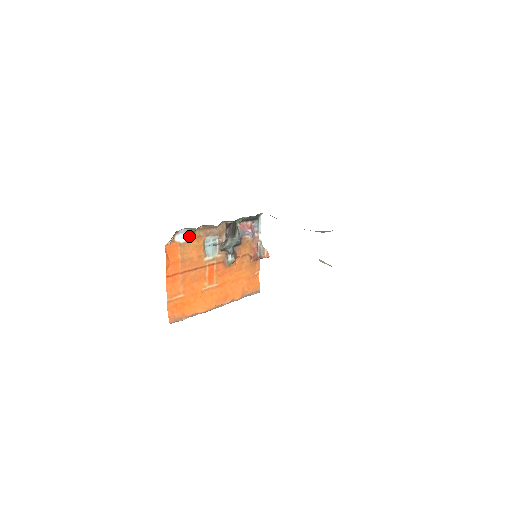
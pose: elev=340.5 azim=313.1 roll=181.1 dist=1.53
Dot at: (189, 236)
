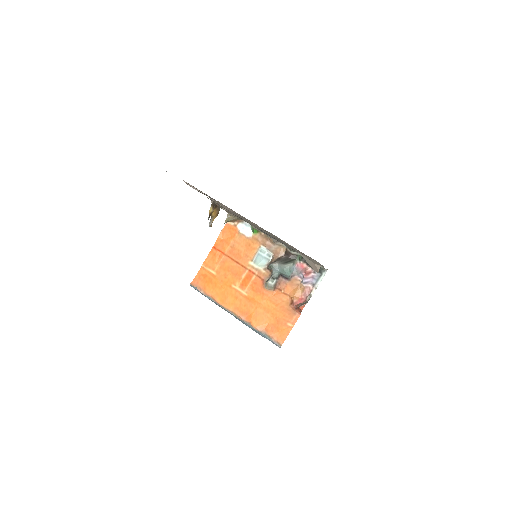
Dot at: (249, 232)
